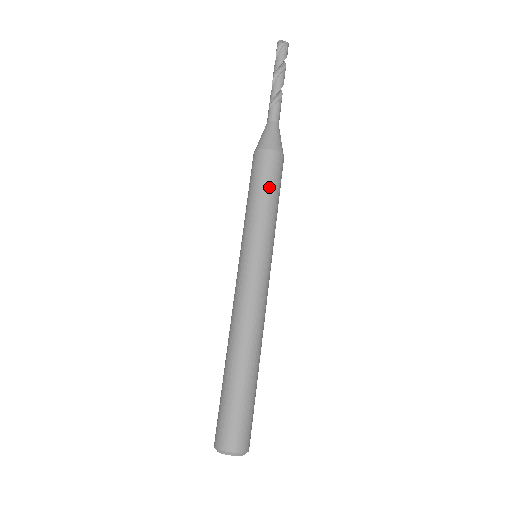
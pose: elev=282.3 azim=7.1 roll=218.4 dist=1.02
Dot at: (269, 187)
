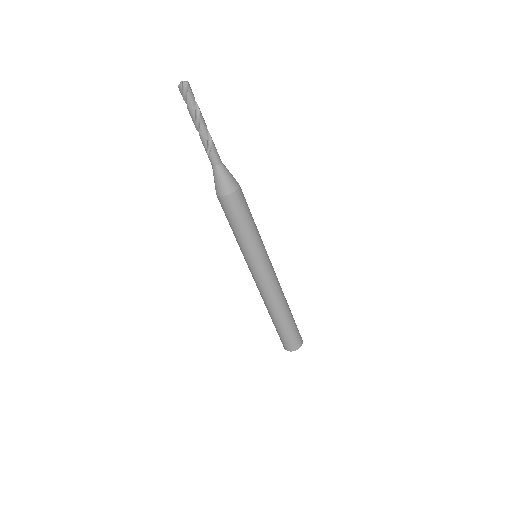
Dot at: (244, 219)
